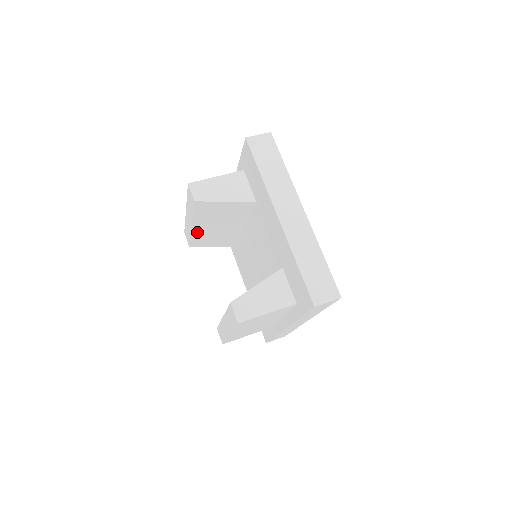
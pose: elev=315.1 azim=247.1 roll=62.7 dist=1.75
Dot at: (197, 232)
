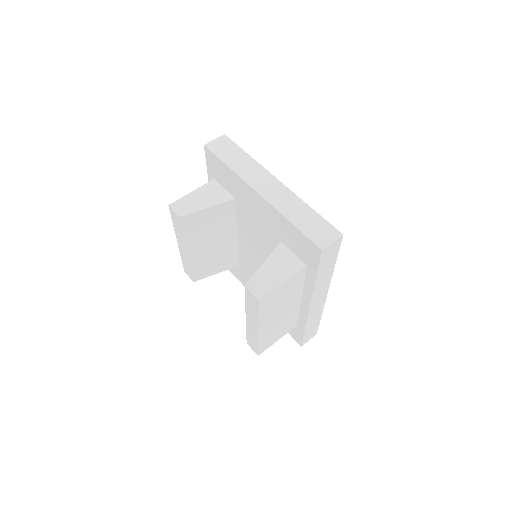
Dot at: (194, 258)
